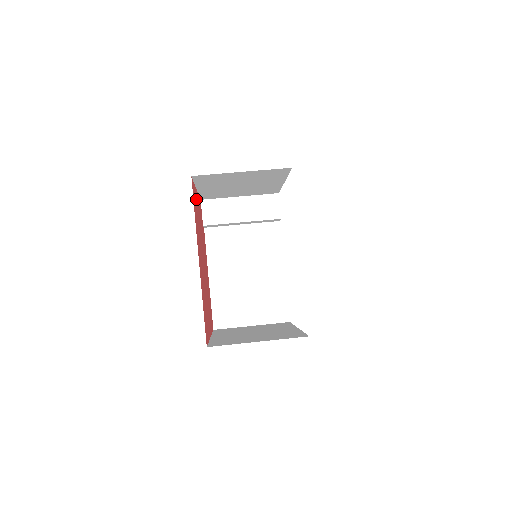
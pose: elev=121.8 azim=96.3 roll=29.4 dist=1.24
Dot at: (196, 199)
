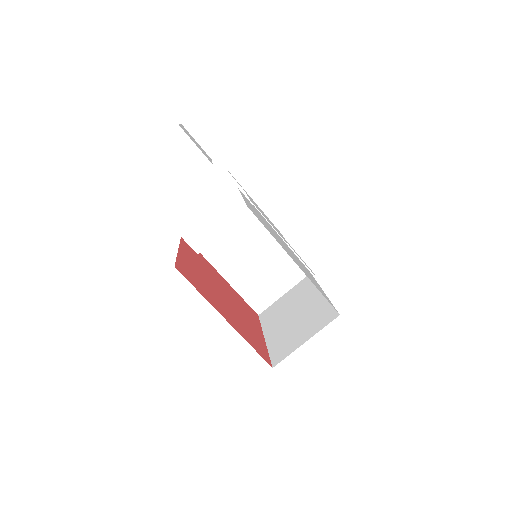
Dot at: (185, 263)
